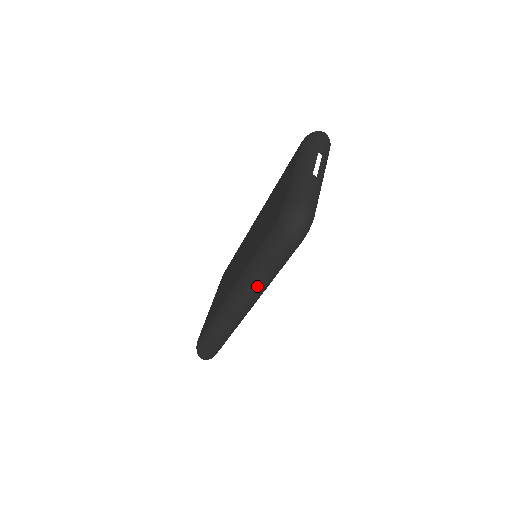
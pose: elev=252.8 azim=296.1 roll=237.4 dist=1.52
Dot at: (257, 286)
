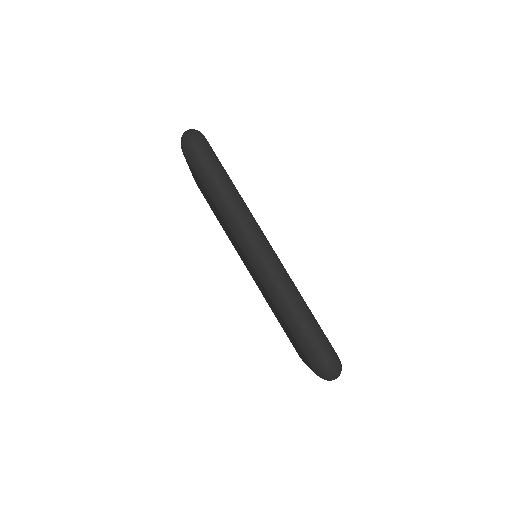
Dot at: (233, 204)
